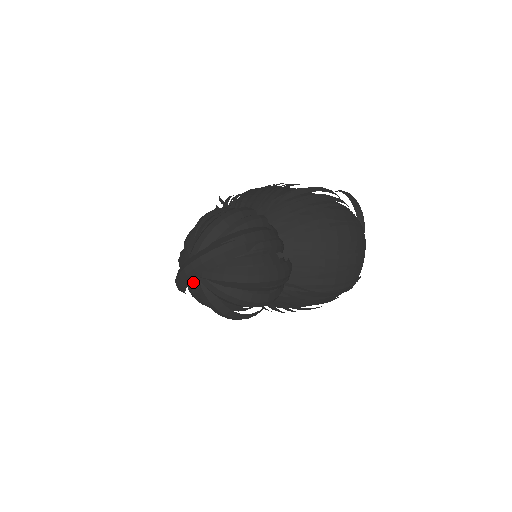
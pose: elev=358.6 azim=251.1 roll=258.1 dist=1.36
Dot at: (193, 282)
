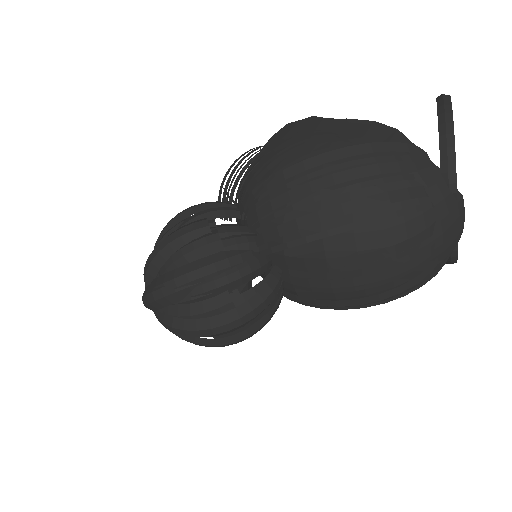
Dot at: occluded
